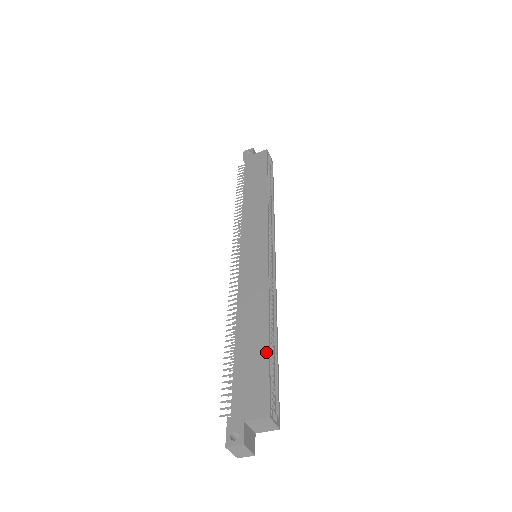
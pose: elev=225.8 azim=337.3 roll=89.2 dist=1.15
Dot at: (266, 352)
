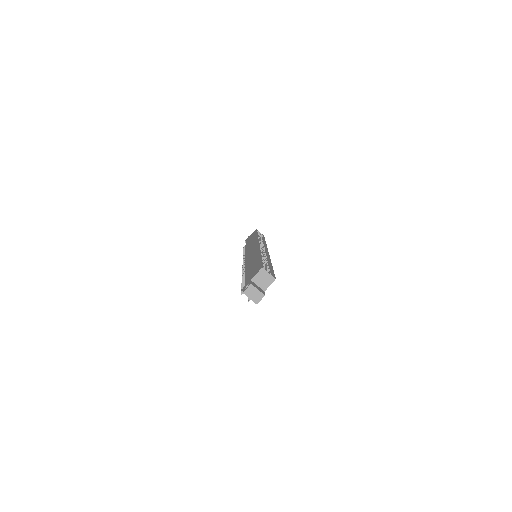
Dot at: (259, 260)
